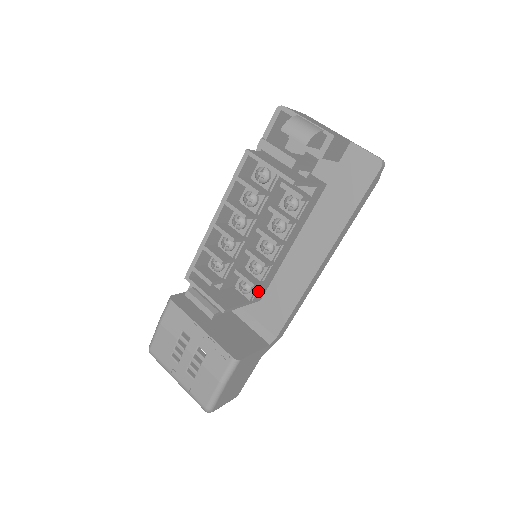
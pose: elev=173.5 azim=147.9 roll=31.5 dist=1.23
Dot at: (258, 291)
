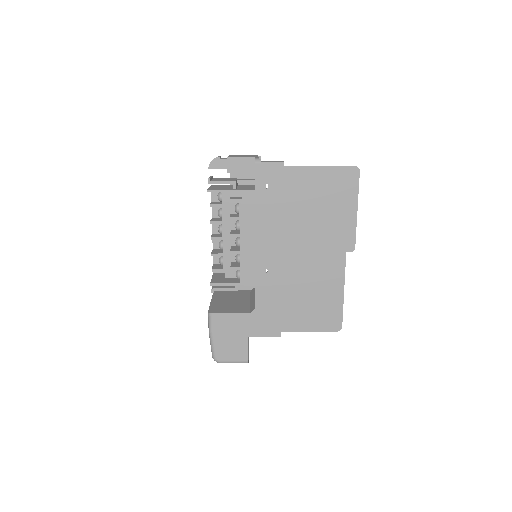
Dot at: (243, 275)
